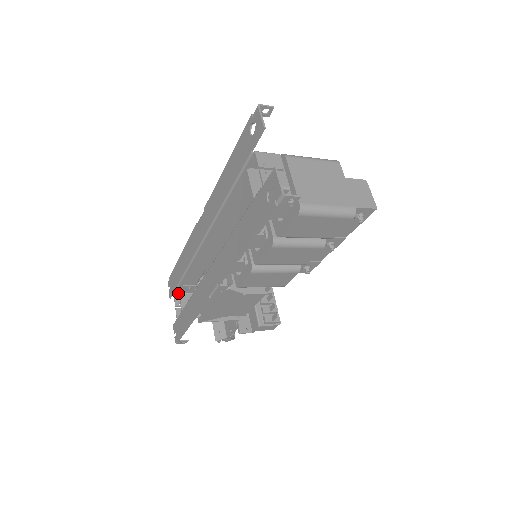
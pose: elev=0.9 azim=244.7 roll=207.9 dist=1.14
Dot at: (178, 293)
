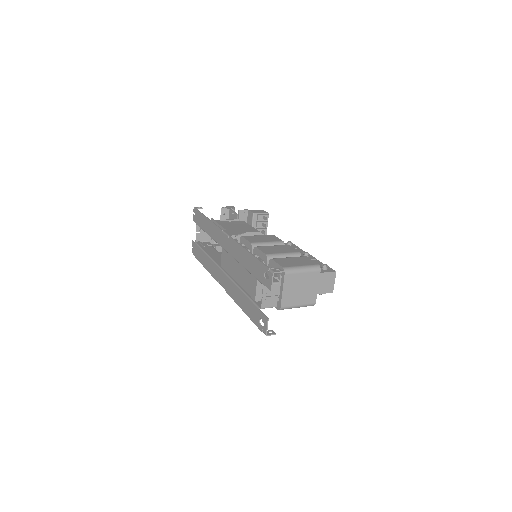
Dot at: occluded
